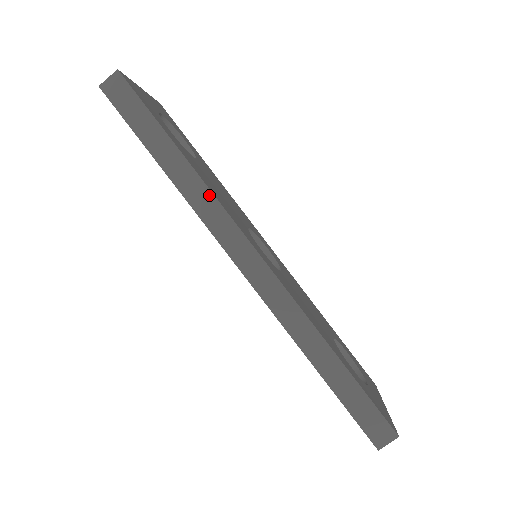
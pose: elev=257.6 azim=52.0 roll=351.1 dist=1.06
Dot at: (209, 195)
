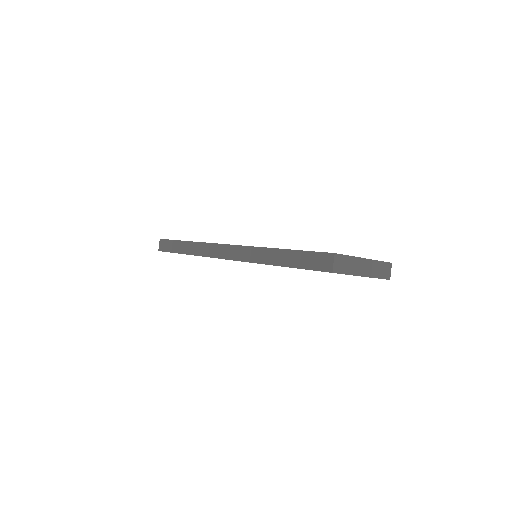
Dot at: (201, 244)
